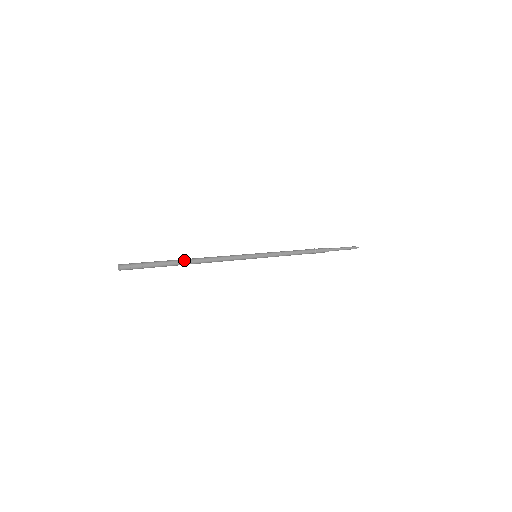
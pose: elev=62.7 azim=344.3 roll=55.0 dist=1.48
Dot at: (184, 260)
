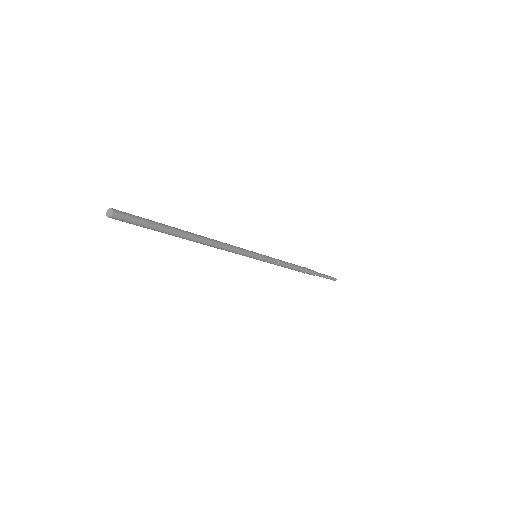
Dot at: (188, 235)
